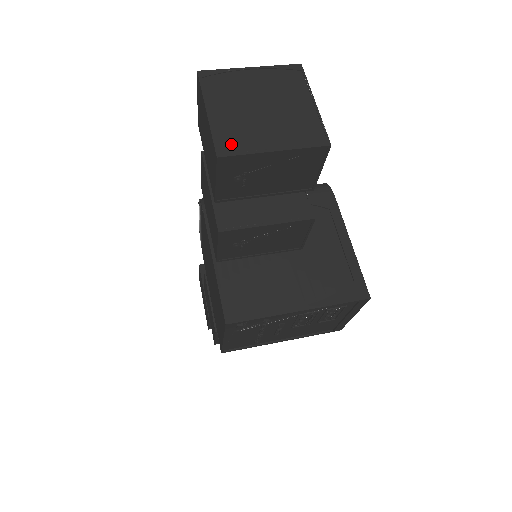
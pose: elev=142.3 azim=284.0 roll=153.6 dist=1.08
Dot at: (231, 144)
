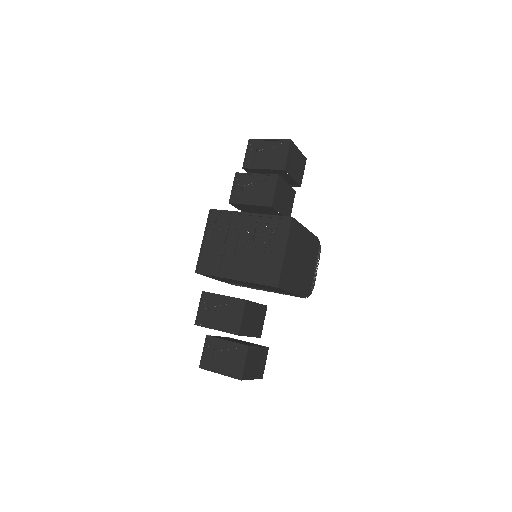
Dot at: occluded
